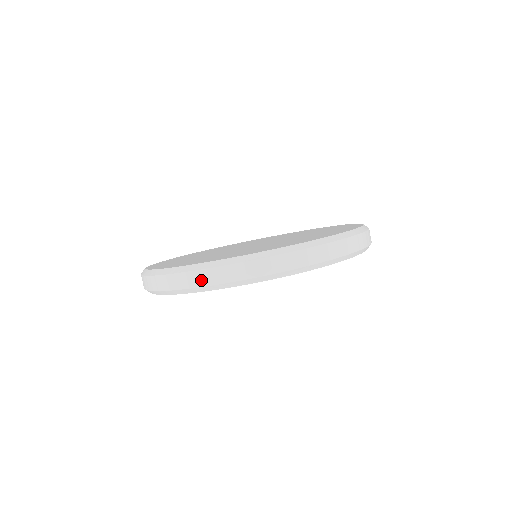
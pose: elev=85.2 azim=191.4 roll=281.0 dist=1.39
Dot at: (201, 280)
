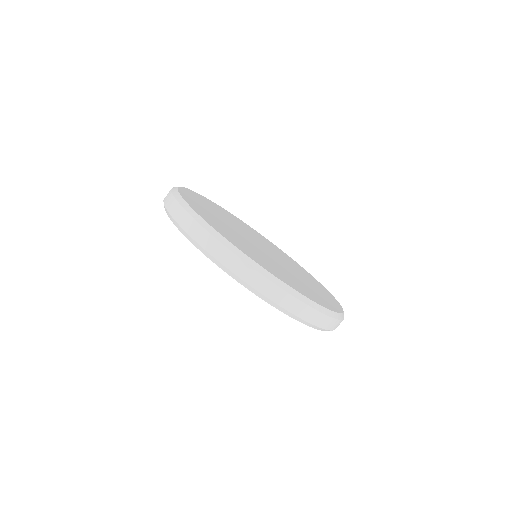
Dot at: (228, 261)
